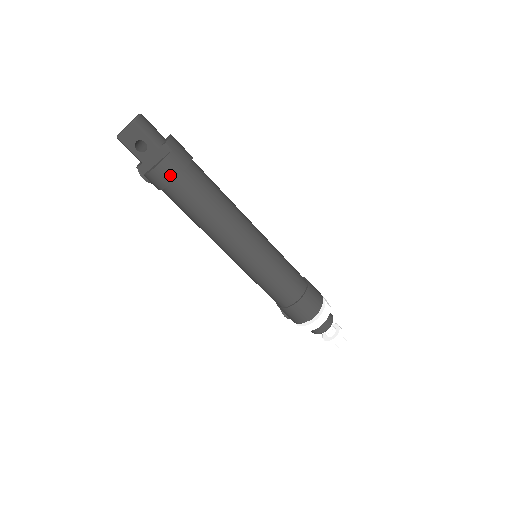
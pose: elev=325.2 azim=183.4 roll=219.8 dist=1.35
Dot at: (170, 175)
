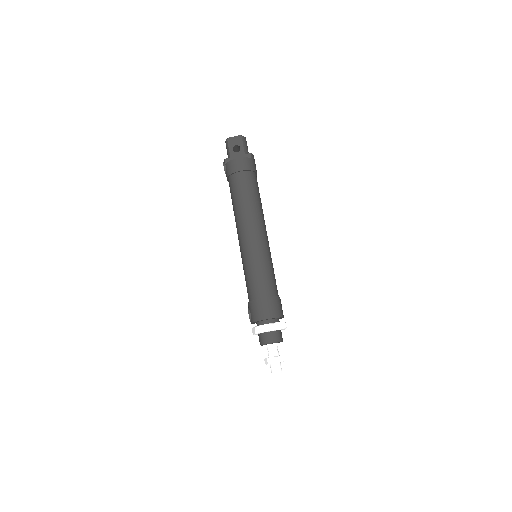
Dot at: (243, 166)
